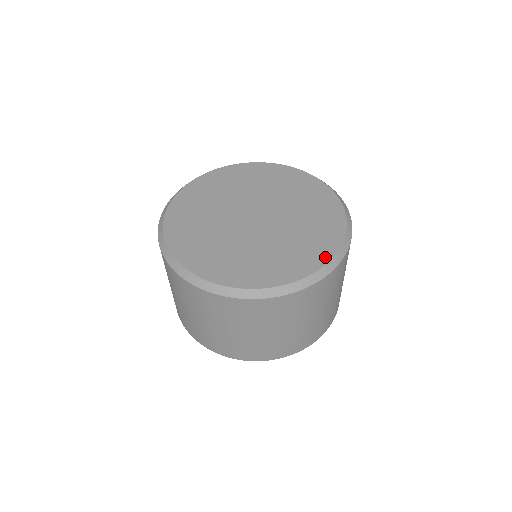
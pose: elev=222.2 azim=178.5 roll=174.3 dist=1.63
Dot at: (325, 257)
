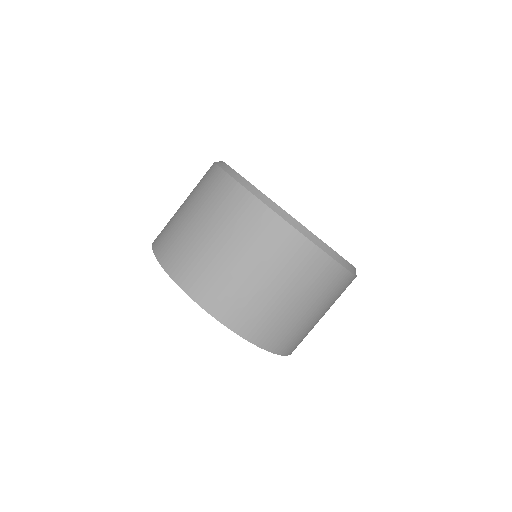
Dot at: occluded
